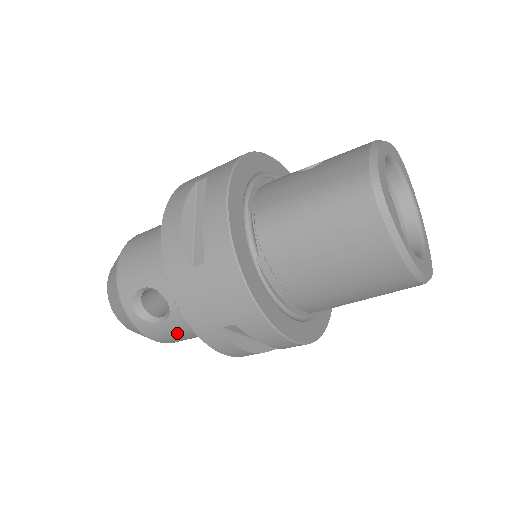
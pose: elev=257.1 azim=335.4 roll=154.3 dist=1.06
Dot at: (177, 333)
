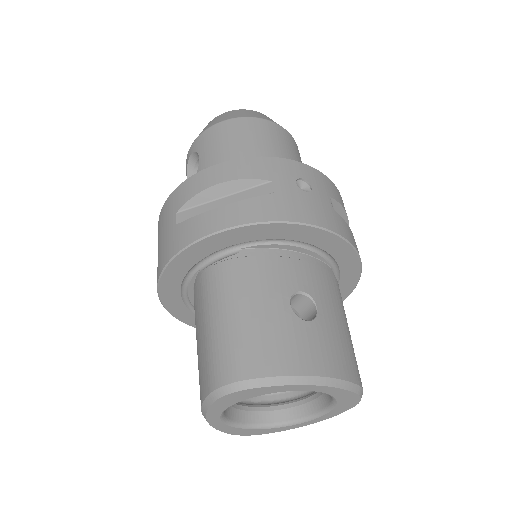
Dot at: occluded
